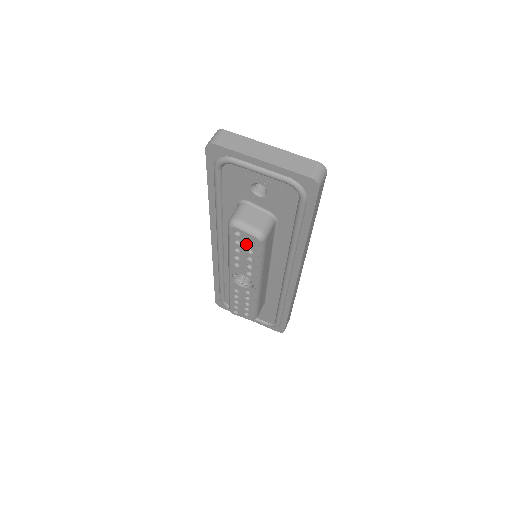
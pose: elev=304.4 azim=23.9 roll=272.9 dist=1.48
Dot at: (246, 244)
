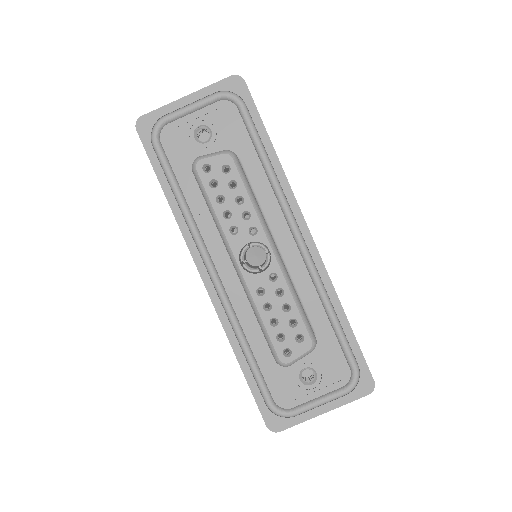
Dot at: (222, 177)
